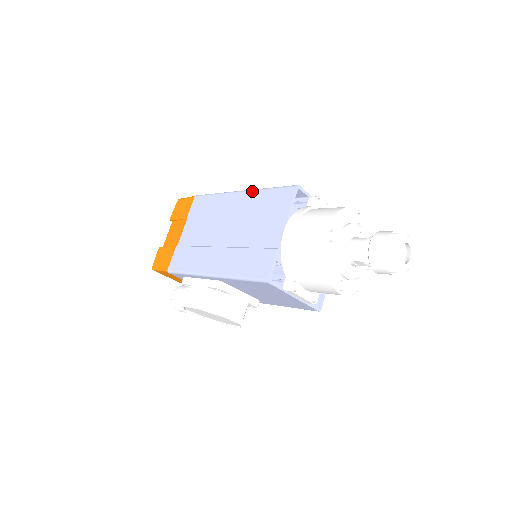
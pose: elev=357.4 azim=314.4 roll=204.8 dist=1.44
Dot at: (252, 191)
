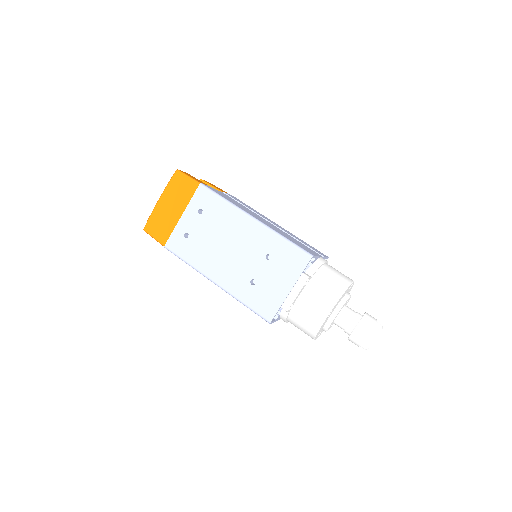
Dot at: occluded
